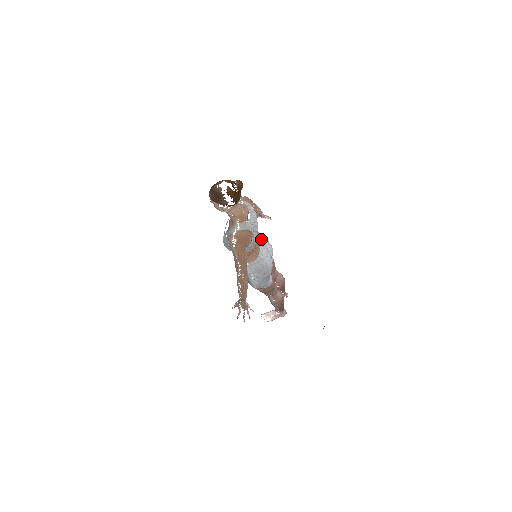
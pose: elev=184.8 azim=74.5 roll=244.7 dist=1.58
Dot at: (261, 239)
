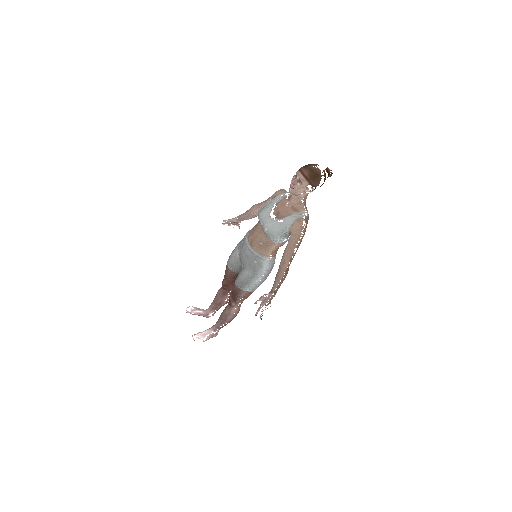
Dot at: occluded
